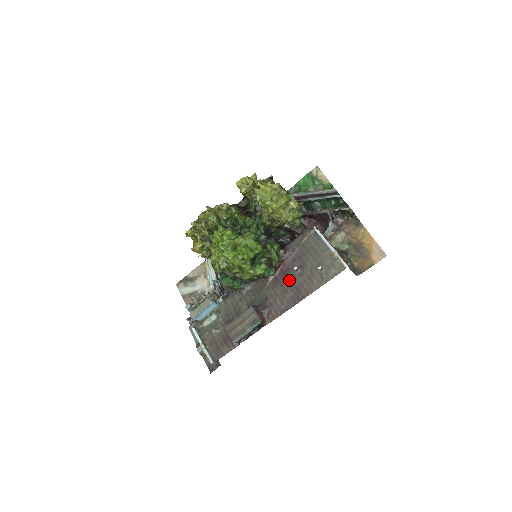
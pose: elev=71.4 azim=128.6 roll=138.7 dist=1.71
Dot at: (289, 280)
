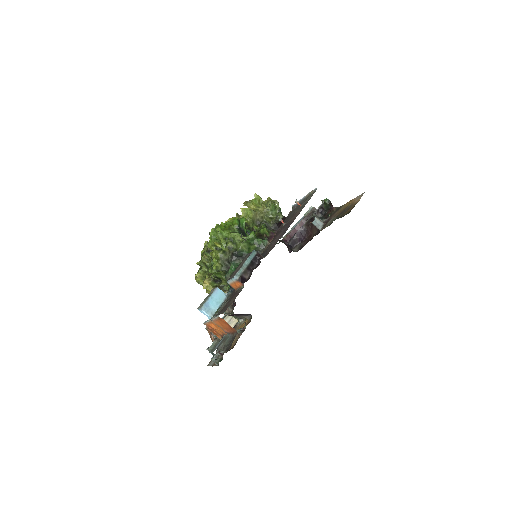
Dot at: (279, 232)
